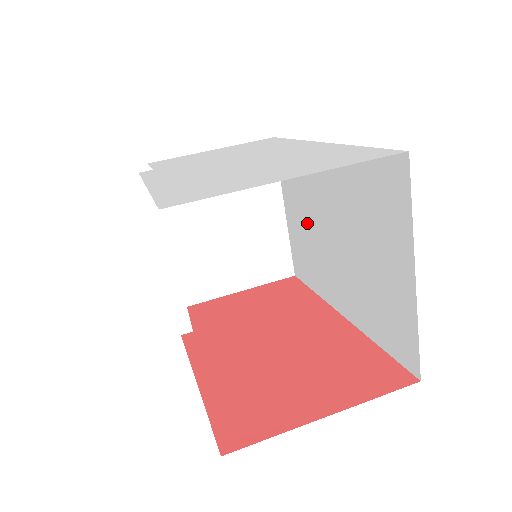
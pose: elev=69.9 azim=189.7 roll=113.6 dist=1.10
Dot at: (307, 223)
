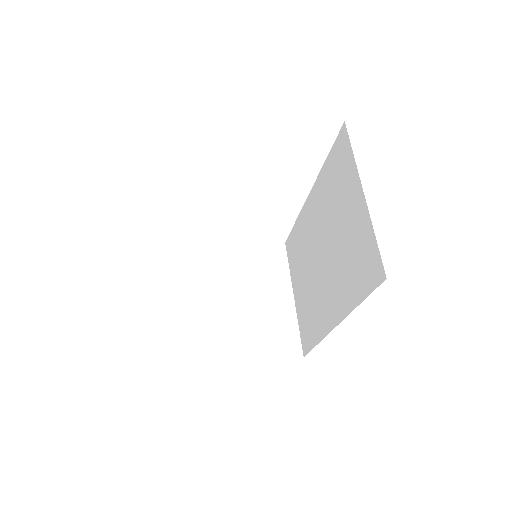
Dot at: (307, 278)
